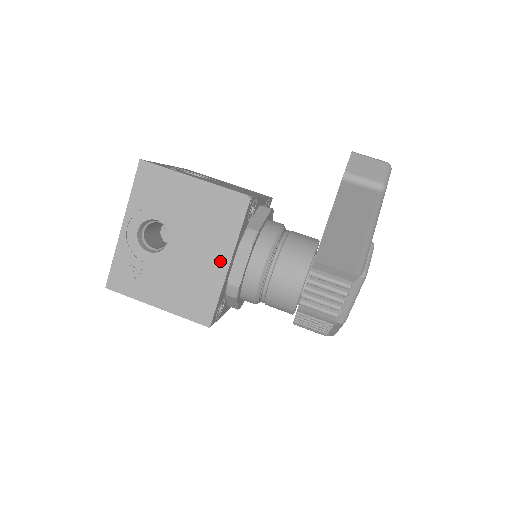
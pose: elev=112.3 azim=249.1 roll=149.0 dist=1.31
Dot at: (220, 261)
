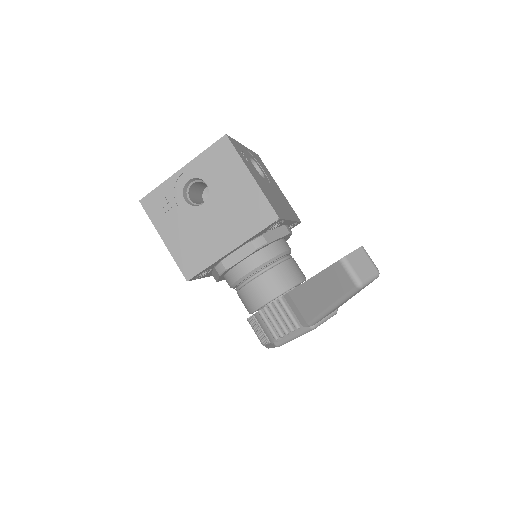
Dot at: (227, 244)
